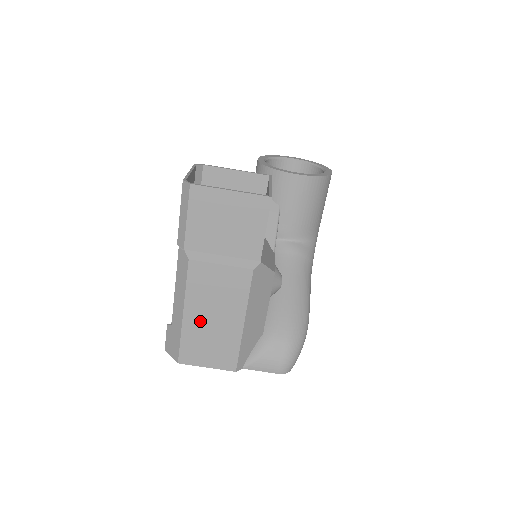
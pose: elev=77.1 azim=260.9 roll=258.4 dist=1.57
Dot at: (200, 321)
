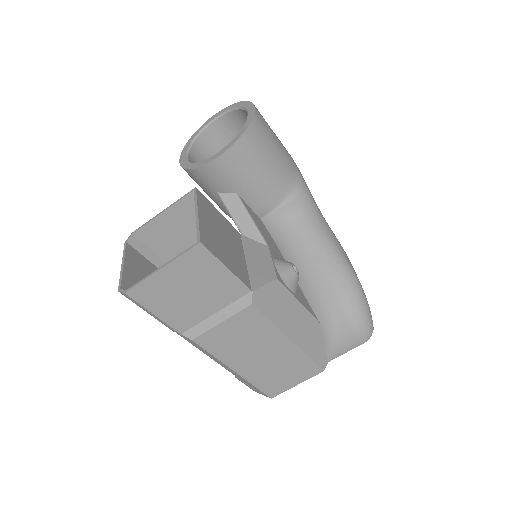
Dot at: (254, 366)
